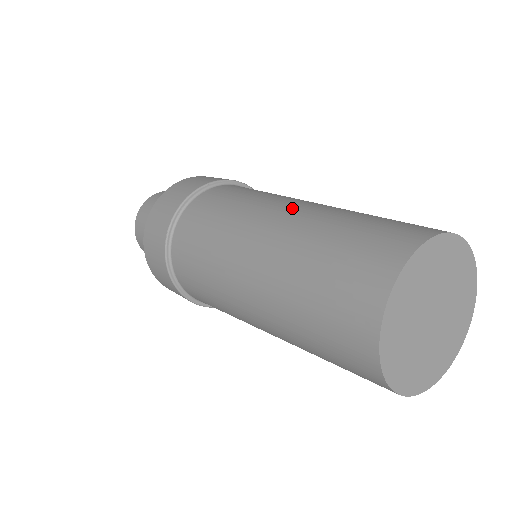
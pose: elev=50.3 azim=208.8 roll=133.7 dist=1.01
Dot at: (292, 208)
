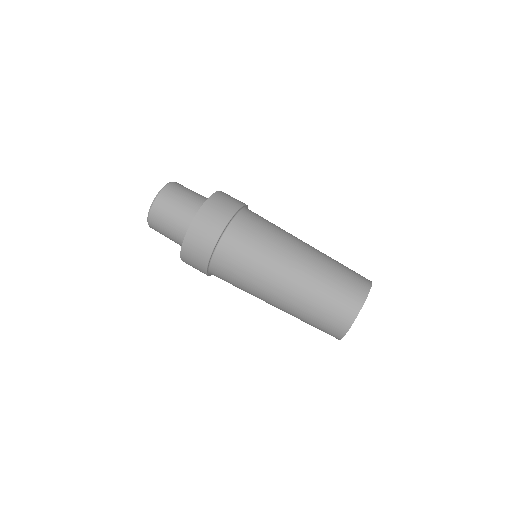
Dot at: occluded
